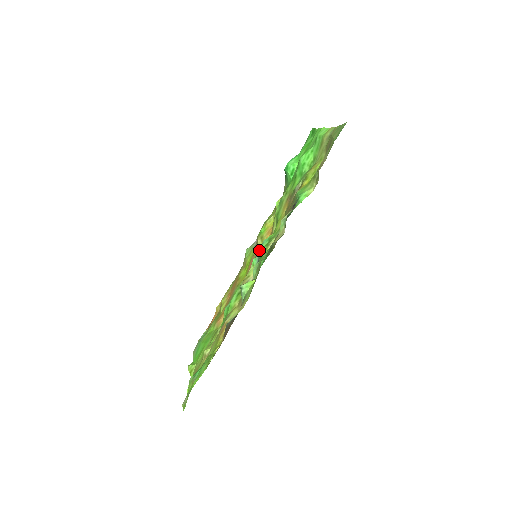
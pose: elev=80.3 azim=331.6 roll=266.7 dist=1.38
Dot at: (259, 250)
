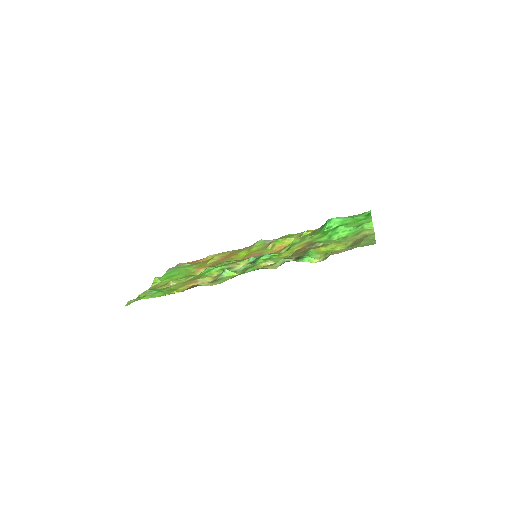
Dot at: (264, 252)
